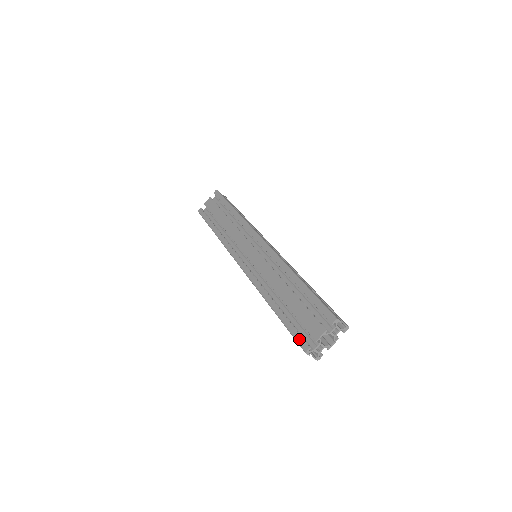
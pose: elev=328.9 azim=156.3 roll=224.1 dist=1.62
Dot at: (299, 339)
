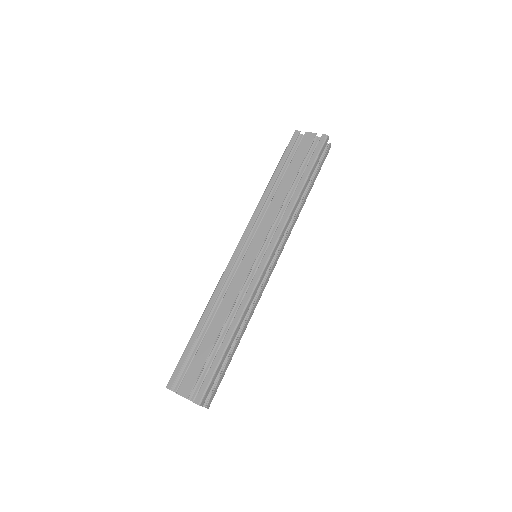
Dot at: (175, 374)
